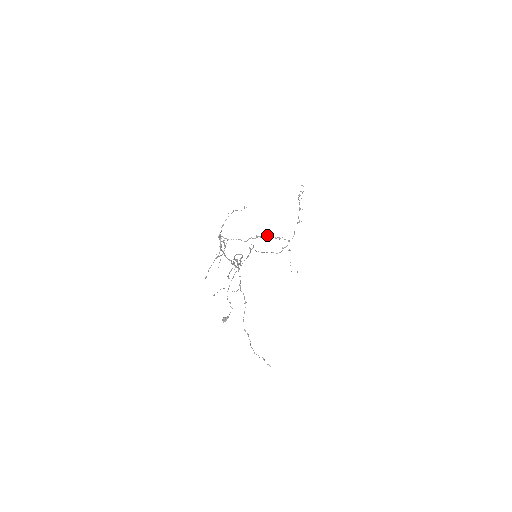
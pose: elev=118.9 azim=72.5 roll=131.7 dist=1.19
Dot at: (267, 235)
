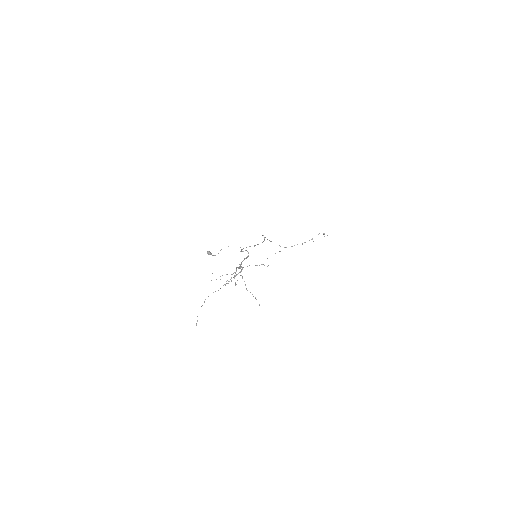
Dot at: occluded
